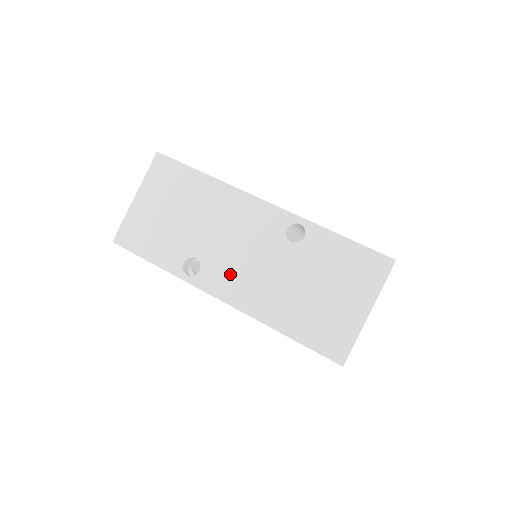
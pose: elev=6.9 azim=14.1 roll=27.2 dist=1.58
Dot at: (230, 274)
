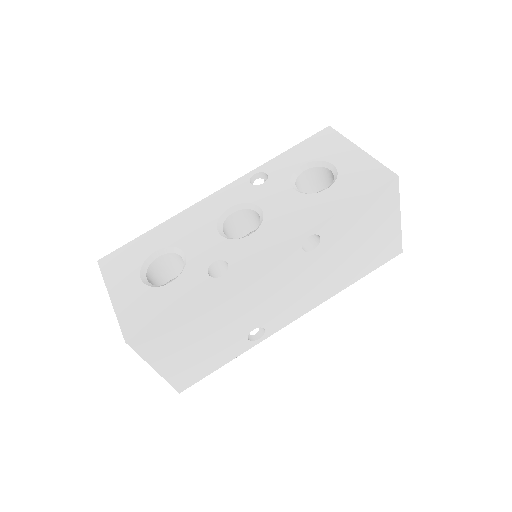
Dot at: (288, 307)
